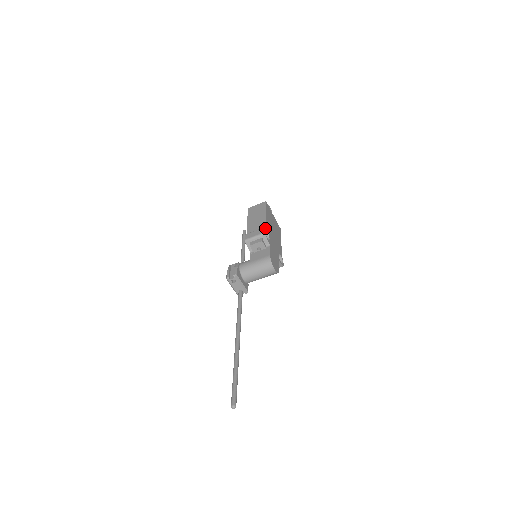
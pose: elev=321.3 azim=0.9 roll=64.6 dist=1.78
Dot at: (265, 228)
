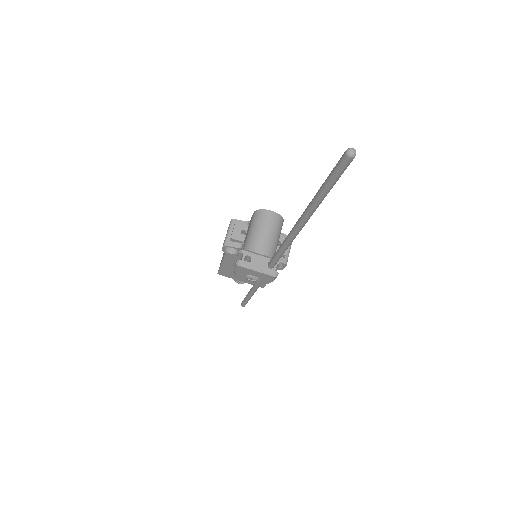
Dot at: occluded
